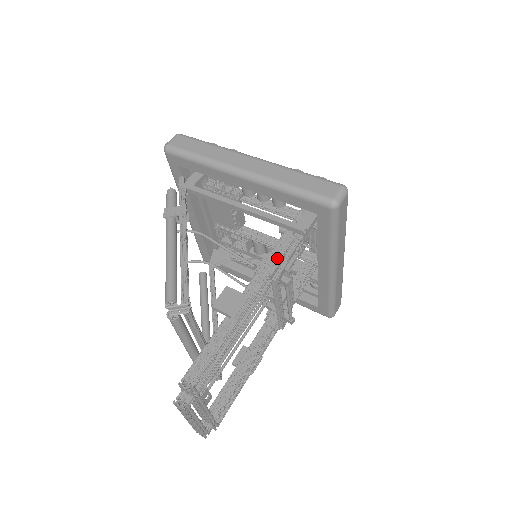
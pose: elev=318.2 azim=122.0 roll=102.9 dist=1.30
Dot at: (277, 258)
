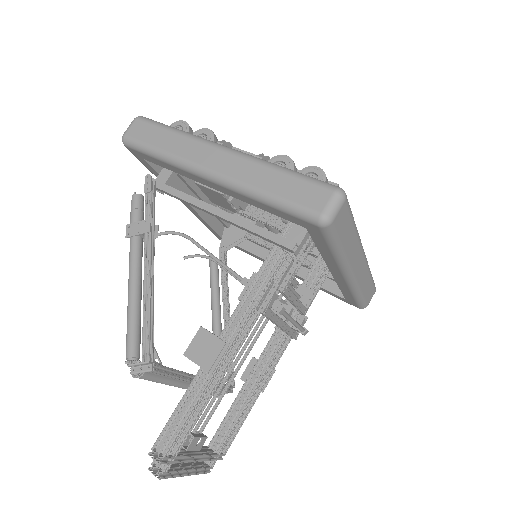
Dot at: (264, 281)
